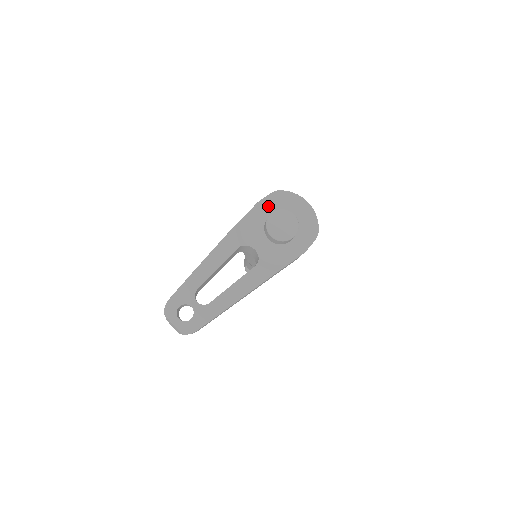
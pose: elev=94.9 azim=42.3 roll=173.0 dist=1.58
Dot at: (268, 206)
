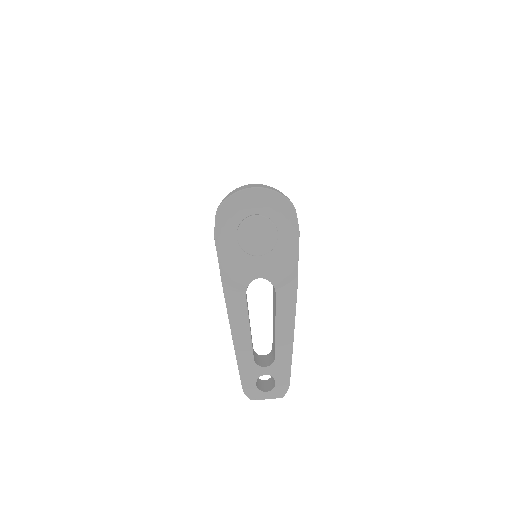
Dot at: (225, 229)
